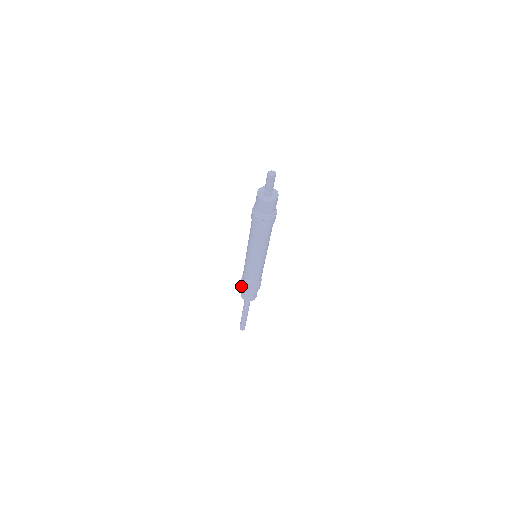
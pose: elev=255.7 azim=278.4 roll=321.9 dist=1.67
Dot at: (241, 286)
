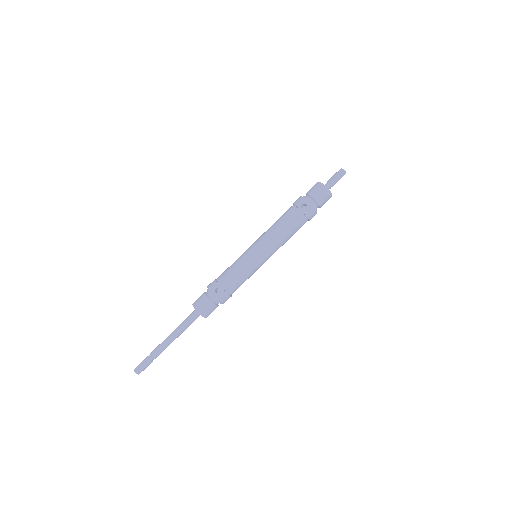
Dot at: (208, 286)
